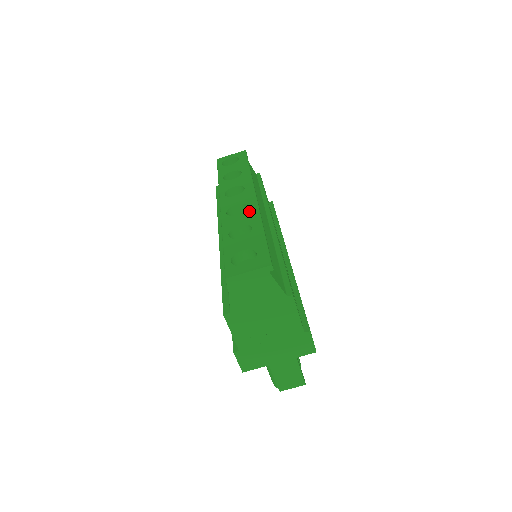
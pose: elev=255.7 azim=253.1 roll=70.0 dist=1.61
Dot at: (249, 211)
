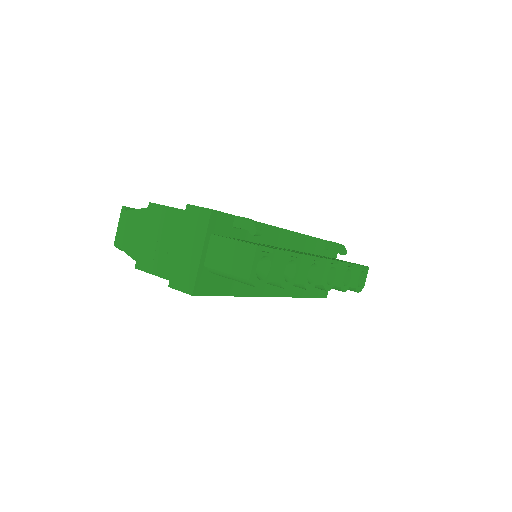
Dot at: occluded
